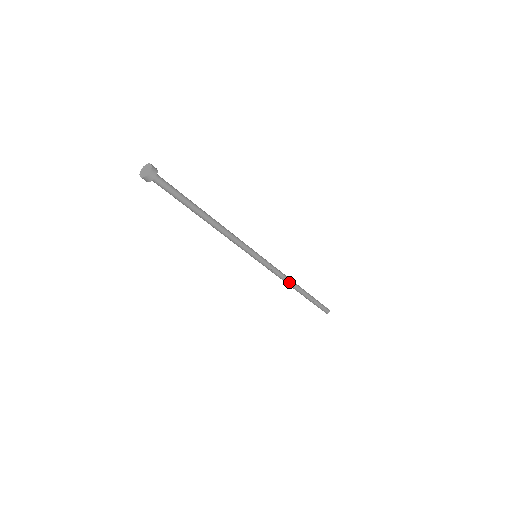
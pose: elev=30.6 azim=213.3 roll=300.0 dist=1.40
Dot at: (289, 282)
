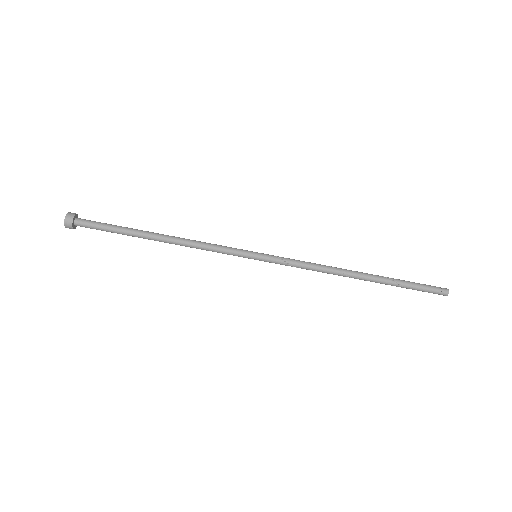
Dot at: (332, 272)
